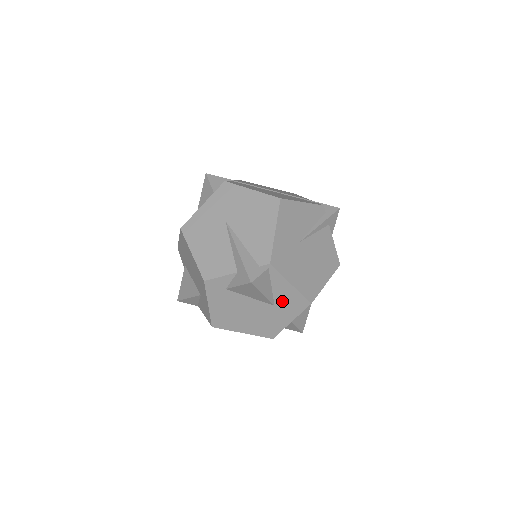
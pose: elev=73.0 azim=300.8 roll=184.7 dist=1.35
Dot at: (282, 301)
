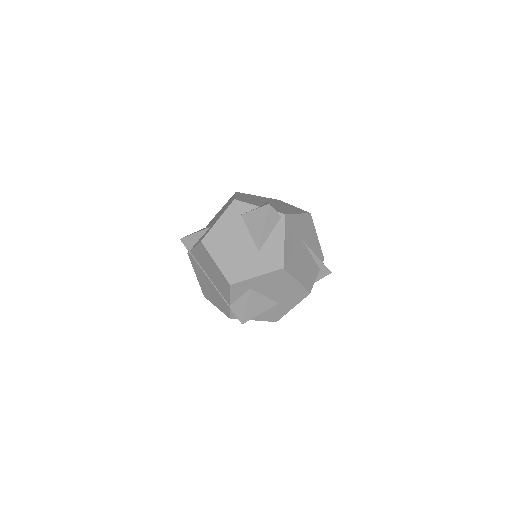
Dot at: (267, 251)
